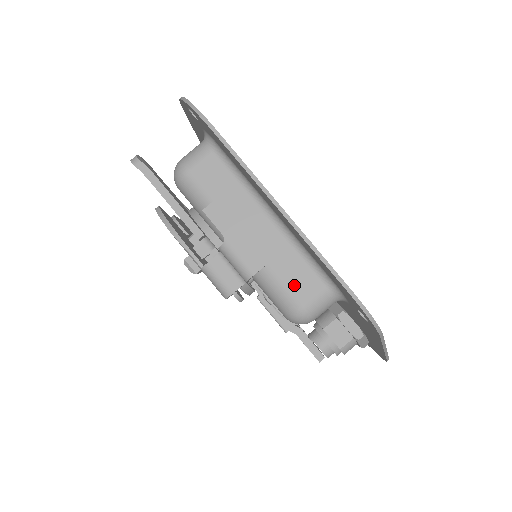
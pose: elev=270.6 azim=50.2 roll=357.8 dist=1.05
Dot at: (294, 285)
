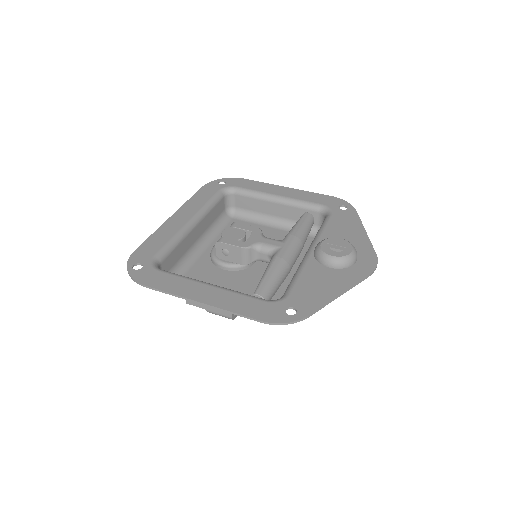
Dot at: occluded
